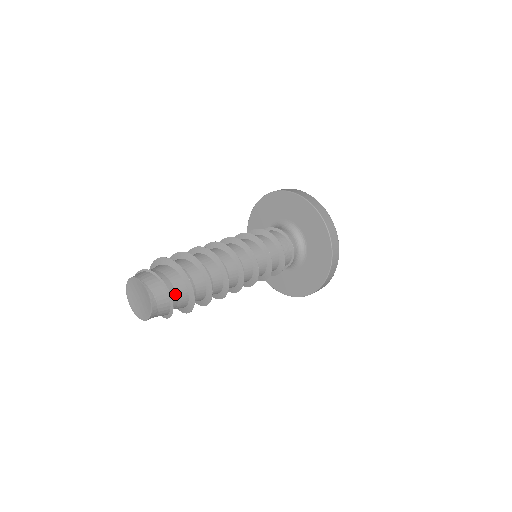
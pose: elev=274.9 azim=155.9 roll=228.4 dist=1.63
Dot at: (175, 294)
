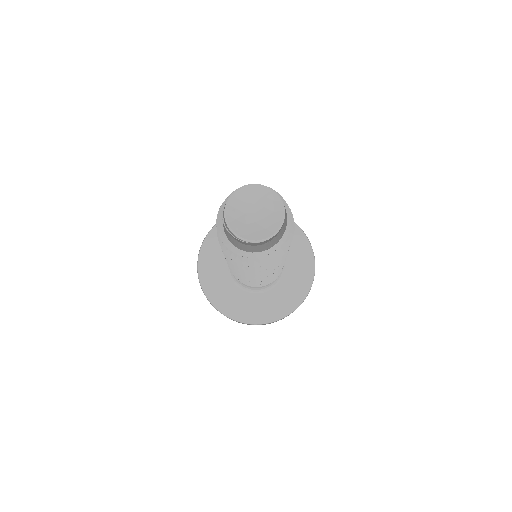
Dot at: occluded
